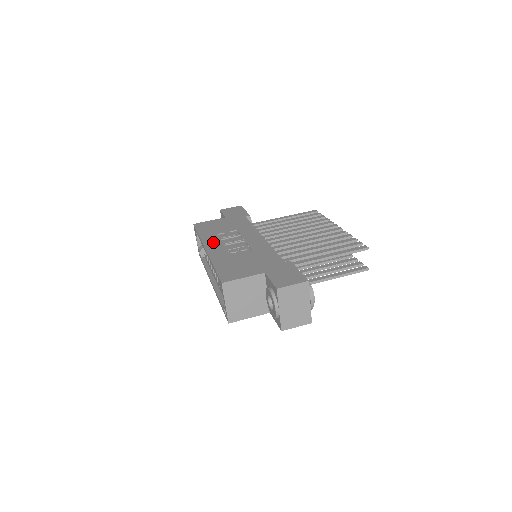
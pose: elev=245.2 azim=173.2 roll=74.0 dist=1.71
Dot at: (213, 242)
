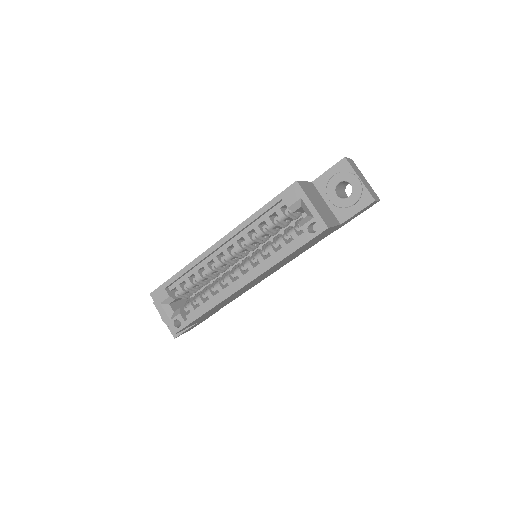
Dot at: occluded
